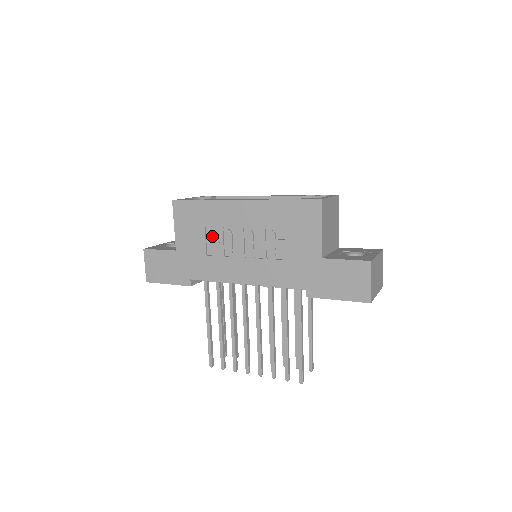
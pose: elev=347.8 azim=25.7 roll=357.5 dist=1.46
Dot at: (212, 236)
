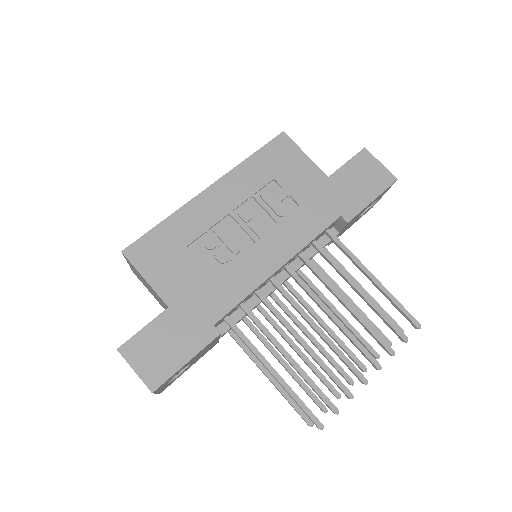
Dot at: (203, 251)
